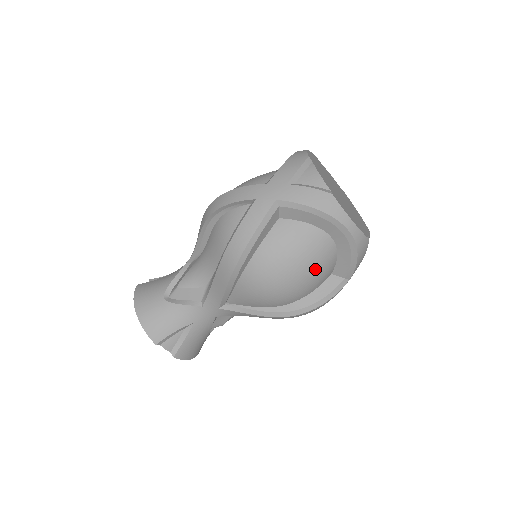
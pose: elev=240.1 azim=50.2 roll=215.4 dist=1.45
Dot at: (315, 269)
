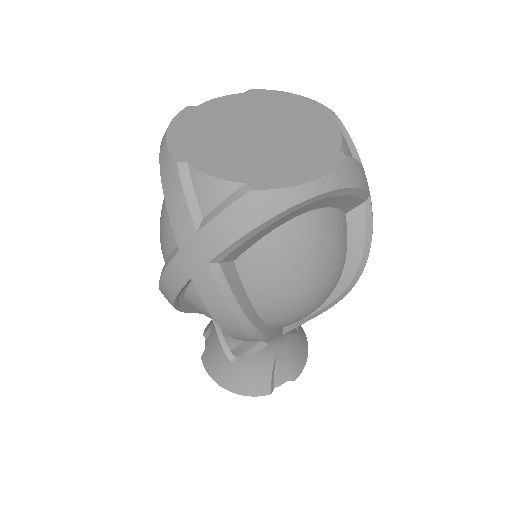
Dot at: (327, 251)
